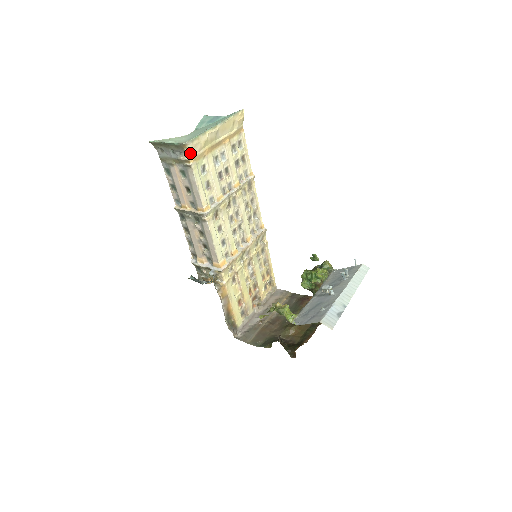
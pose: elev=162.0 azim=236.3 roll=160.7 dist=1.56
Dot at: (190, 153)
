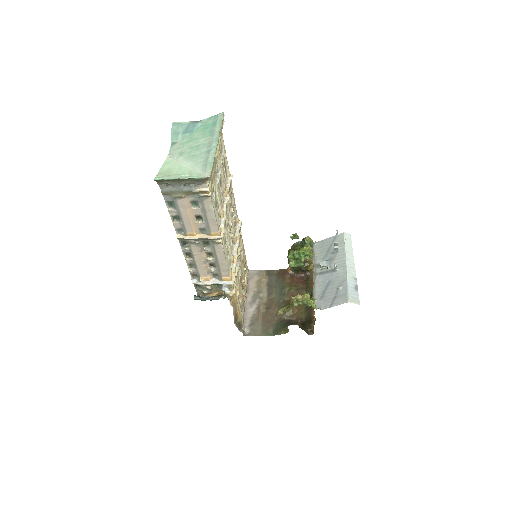
Dot at: (208, 183)
